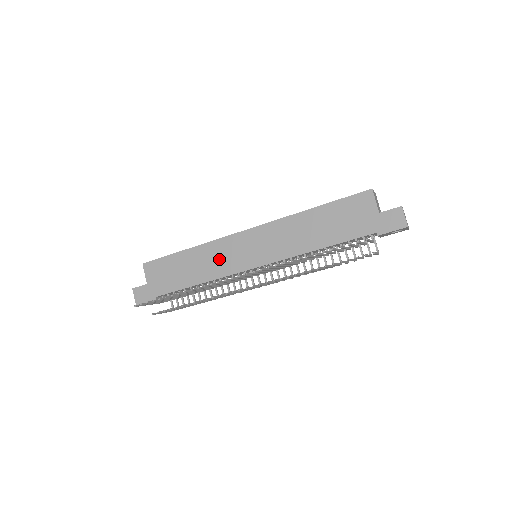
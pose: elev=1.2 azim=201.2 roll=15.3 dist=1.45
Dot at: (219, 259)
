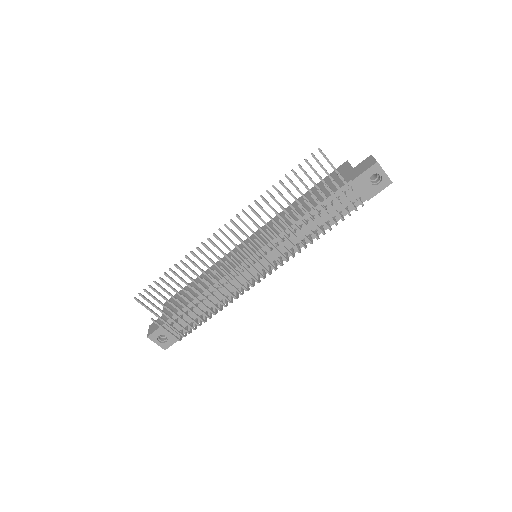
Dot at: occluded
